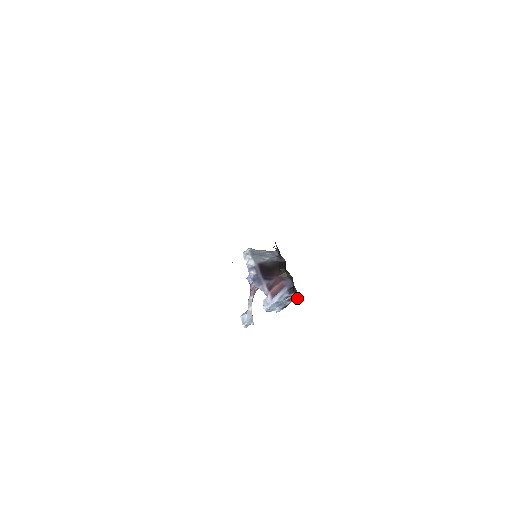
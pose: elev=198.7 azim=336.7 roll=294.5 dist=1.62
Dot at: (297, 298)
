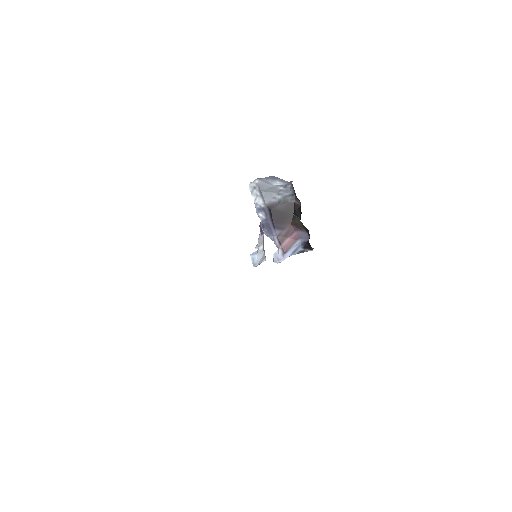
Dot at: occluded
